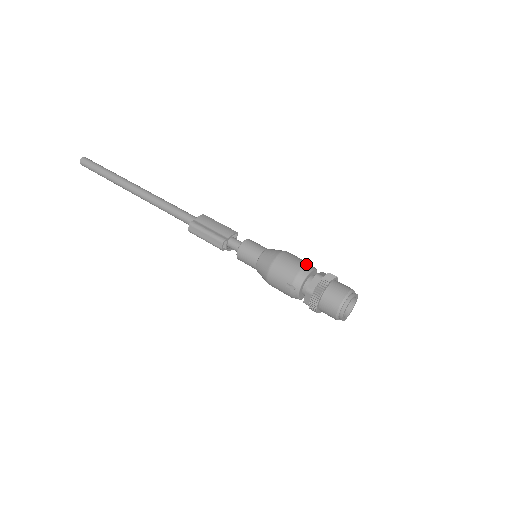
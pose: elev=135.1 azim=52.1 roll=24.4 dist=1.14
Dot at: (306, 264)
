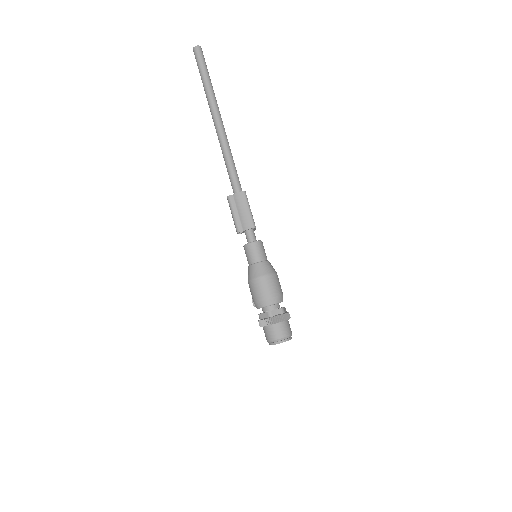
Dot at: (269, 298)
